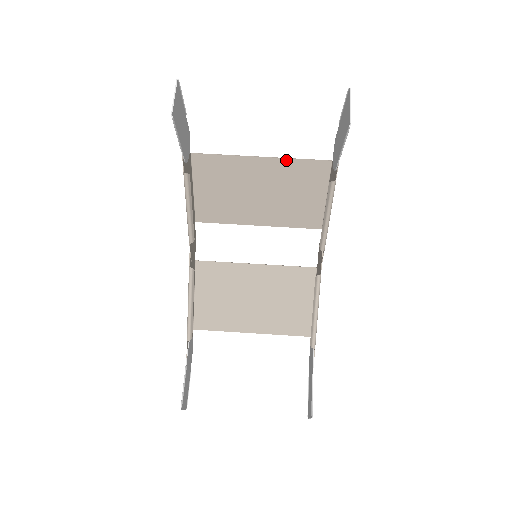
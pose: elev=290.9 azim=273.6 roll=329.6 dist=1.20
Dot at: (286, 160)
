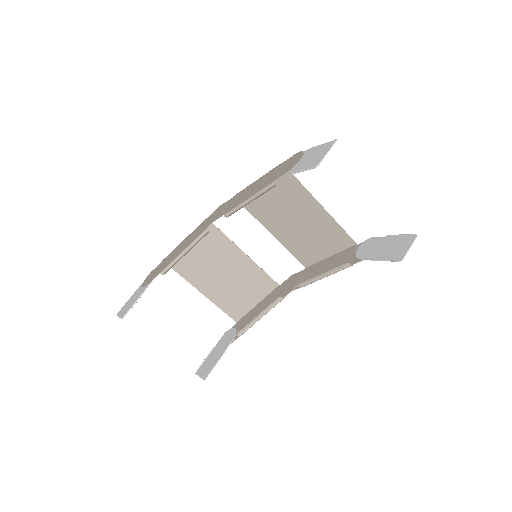
Dot at: (333, 220)
